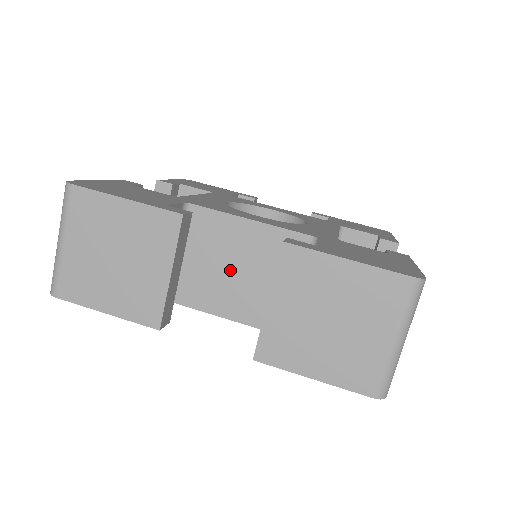
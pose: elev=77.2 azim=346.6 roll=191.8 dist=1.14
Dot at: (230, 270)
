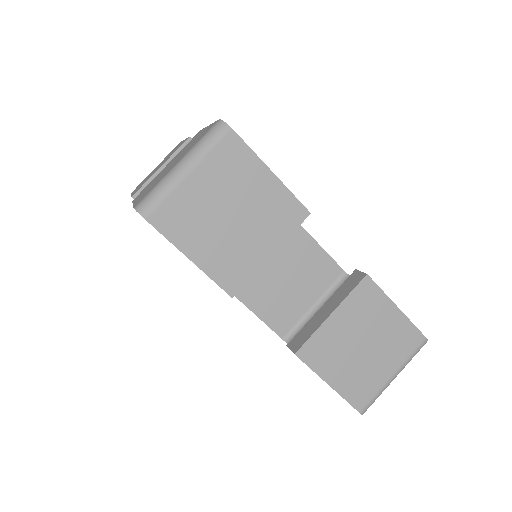
Dot at: (271, 266)
